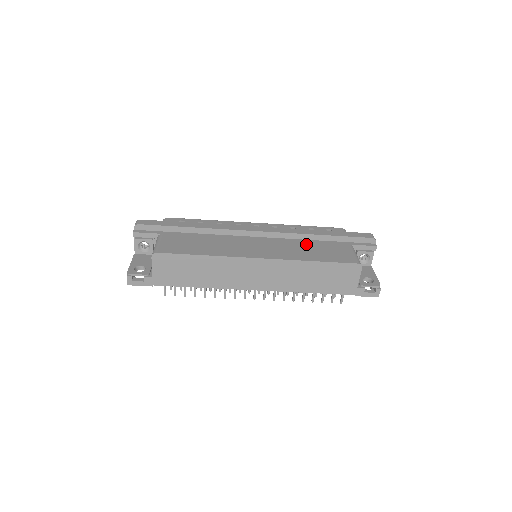
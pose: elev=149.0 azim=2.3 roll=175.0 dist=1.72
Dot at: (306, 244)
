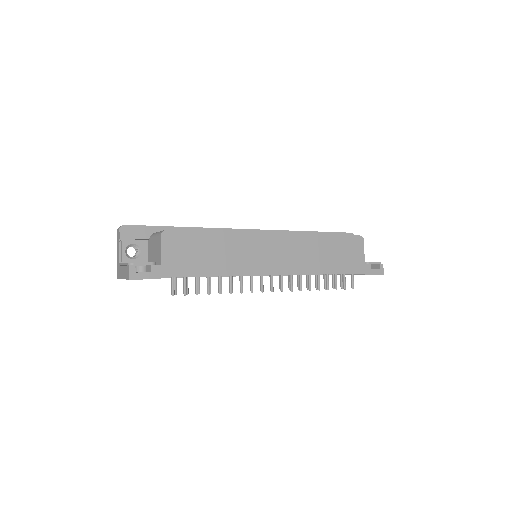
Dot at: occluded
